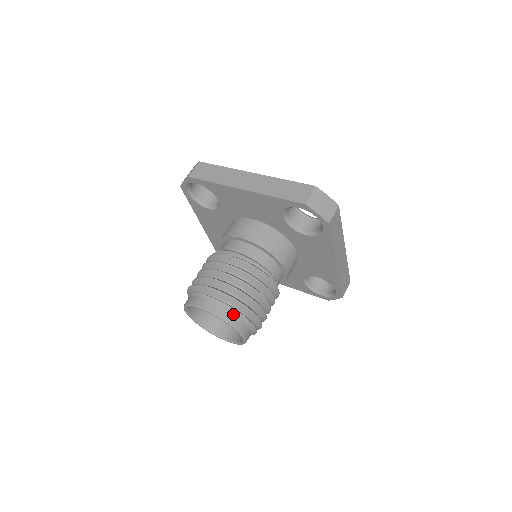
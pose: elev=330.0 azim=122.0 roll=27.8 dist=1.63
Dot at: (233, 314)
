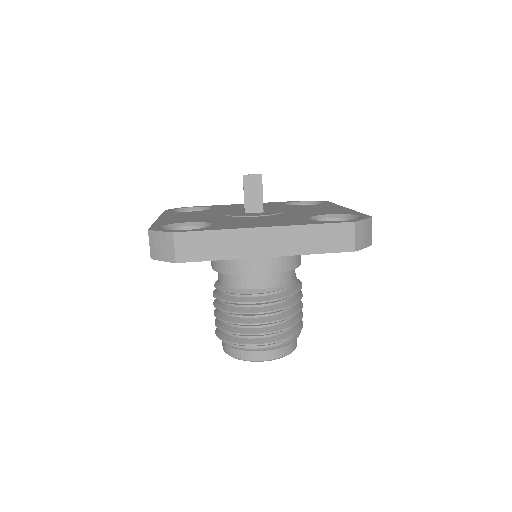
Dot at: (290, 344)
